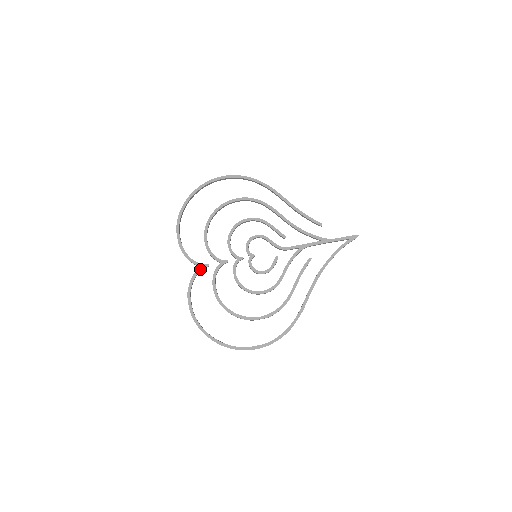
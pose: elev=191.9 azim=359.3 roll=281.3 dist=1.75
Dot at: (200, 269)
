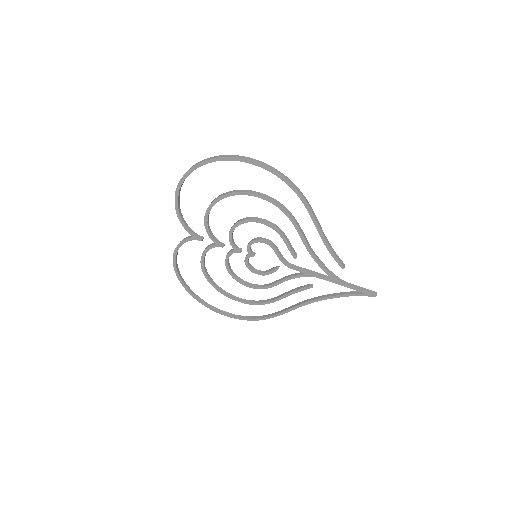
Dot at: (192, 239)
